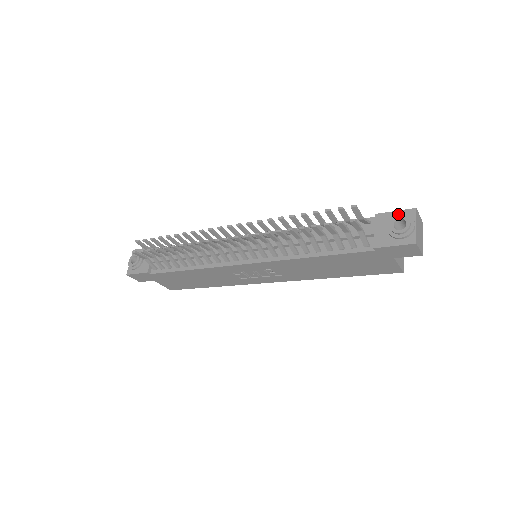
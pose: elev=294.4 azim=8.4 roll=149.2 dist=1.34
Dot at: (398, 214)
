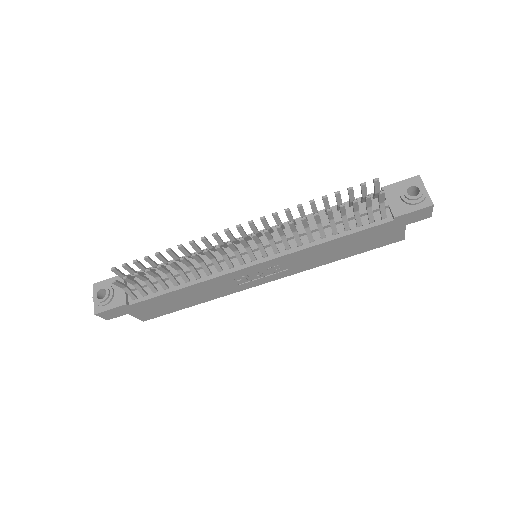
Dot at: (406, 183)
